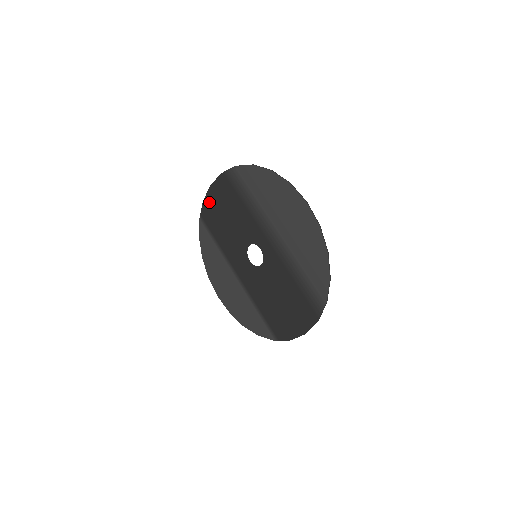
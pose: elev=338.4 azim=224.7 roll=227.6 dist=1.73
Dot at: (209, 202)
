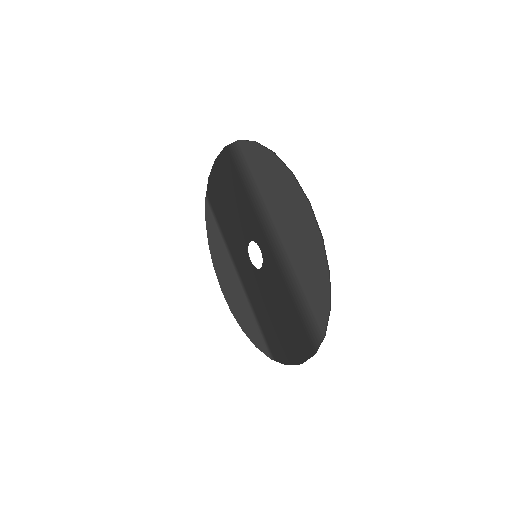
Dot at: (214, 180)
